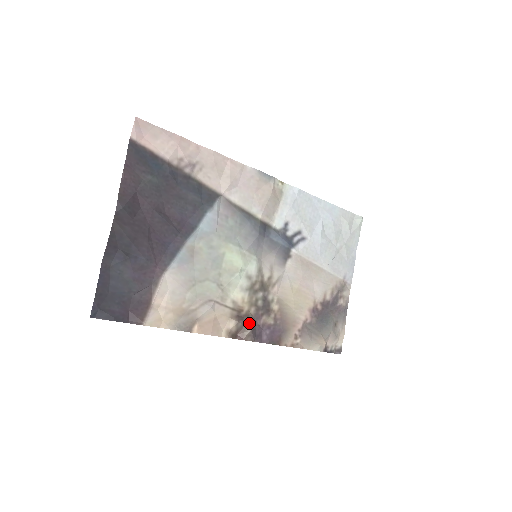
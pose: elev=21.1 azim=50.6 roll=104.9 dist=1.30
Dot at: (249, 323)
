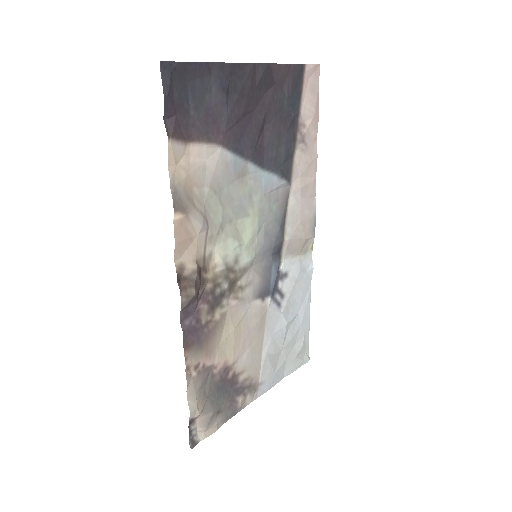
Dot at: (199, 288)
